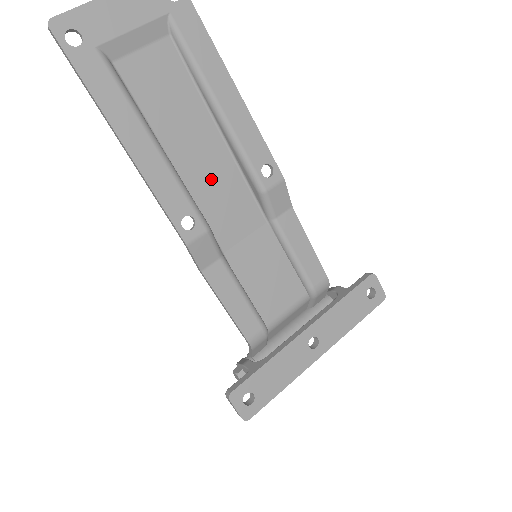
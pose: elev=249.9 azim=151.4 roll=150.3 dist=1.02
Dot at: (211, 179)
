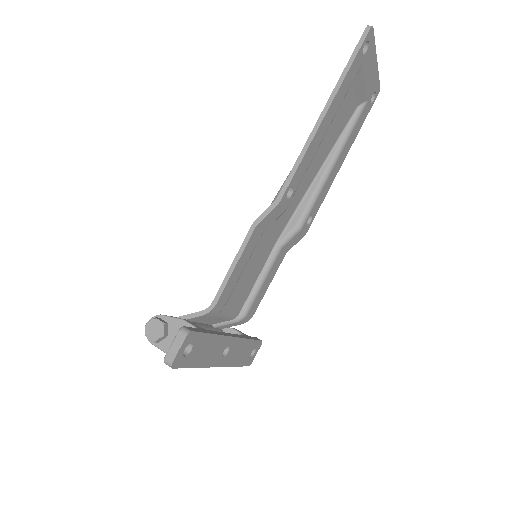
Dot at: (298, 186)
